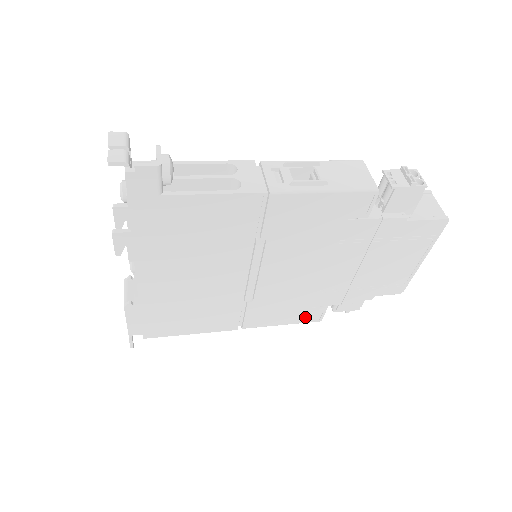
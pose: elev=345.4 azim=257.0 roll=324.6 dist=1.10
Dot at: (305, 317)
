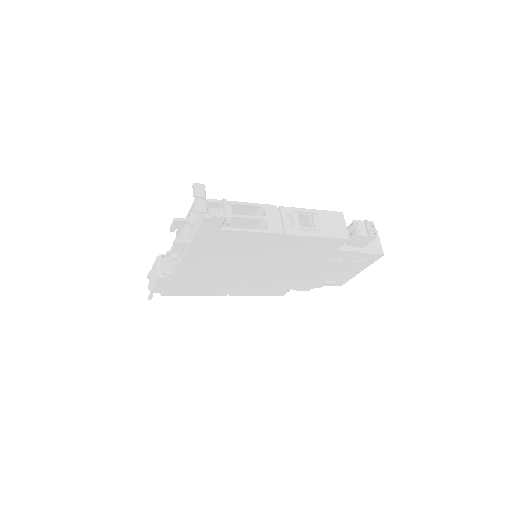
Dot at: (274, 293)
